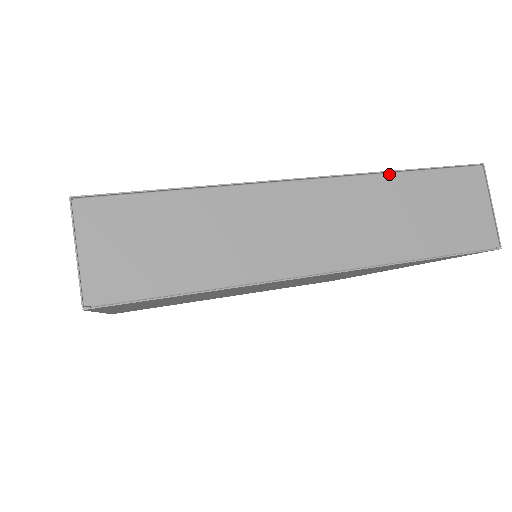
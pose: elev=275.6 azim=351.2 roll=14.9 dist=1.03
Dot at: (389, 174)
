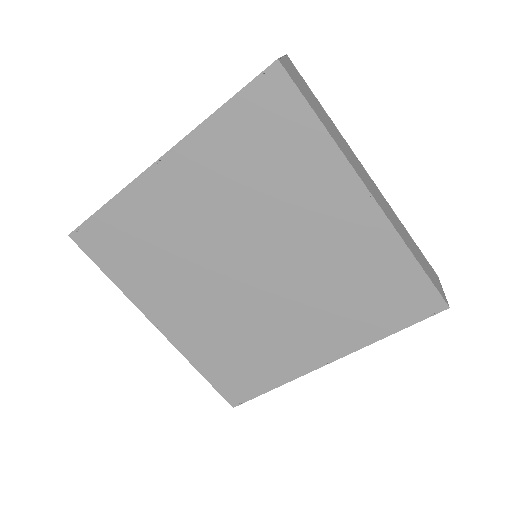
Dot at: (400, 221)
